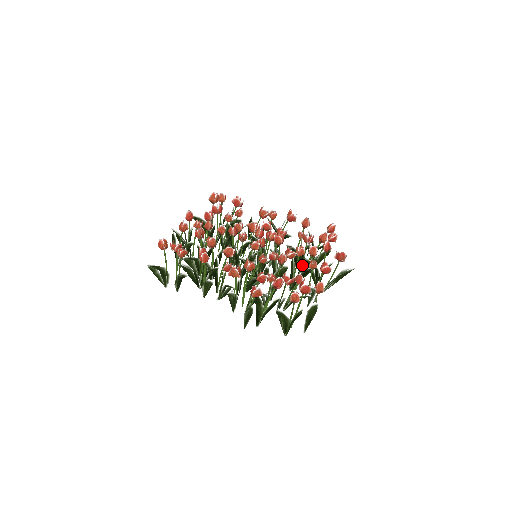
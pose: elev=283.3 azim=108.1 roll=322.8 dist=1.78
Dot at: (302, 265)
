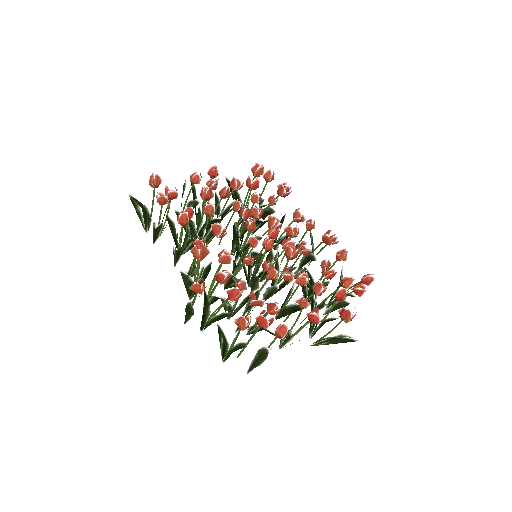
Dot at: occluded
